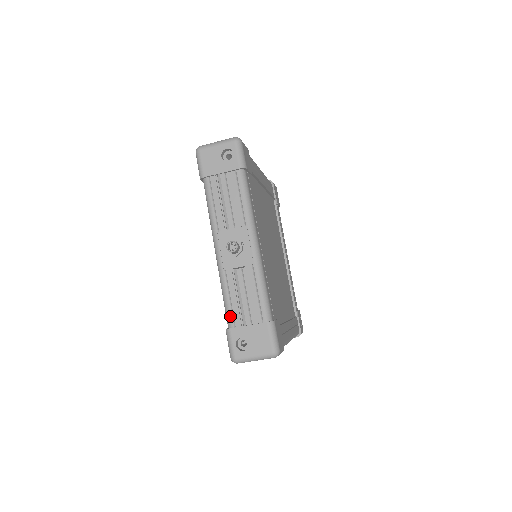
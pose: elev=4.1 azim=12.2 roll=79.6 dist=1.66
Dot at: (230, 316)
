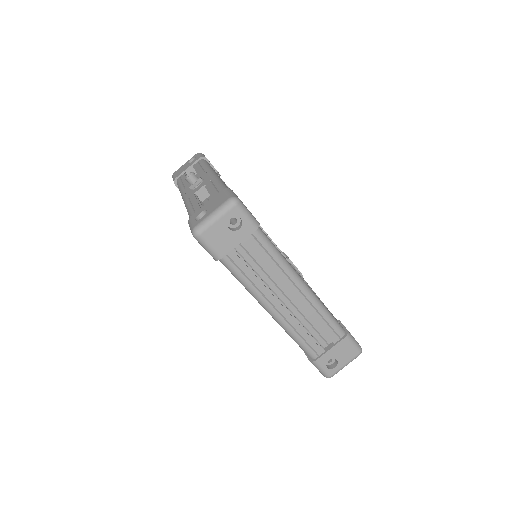
Dot at: (192, 213)
